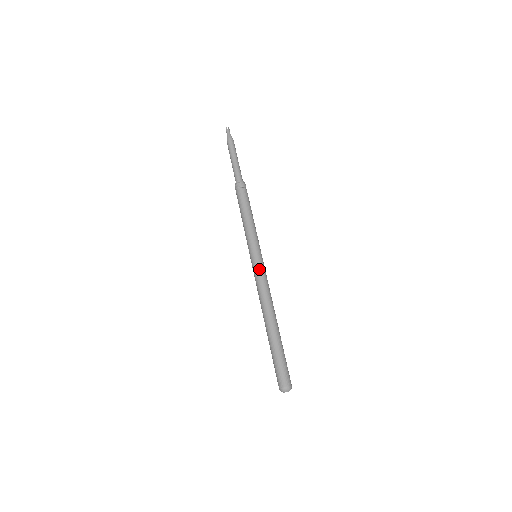
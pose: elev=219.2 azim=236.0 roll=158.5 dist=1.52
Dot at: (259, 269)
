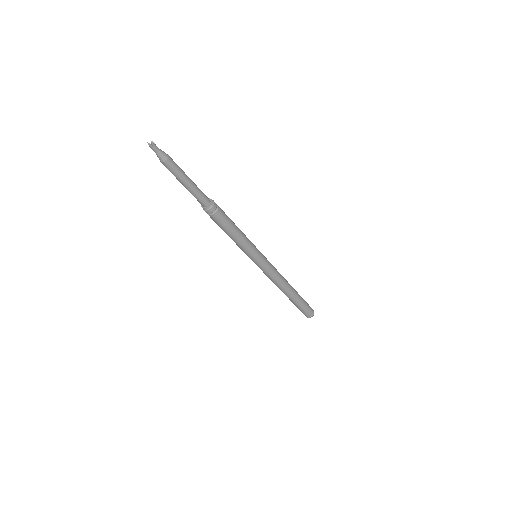
Dot at: (264, 269)
